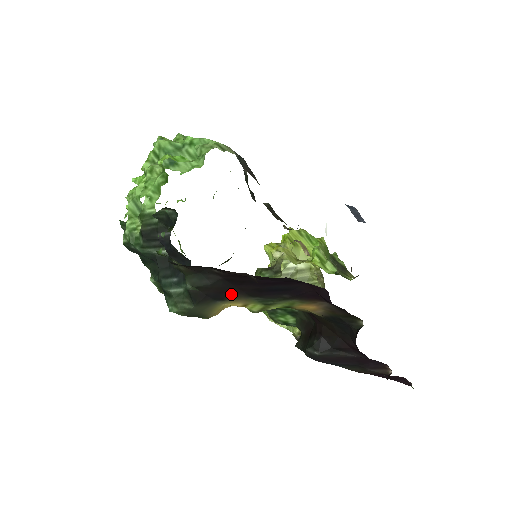
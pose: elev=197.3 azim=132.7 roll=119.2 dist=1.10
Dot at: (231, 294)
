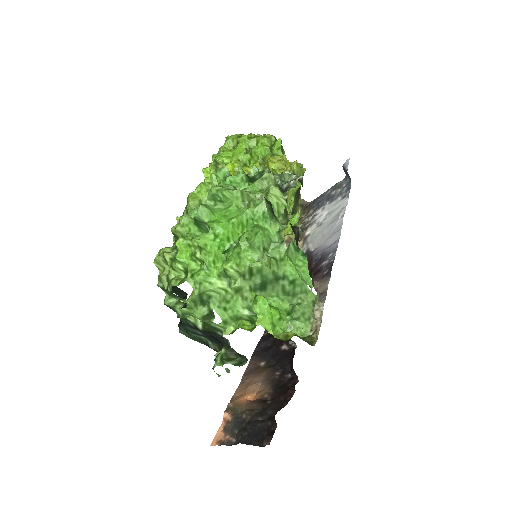
Dot at: occluded
